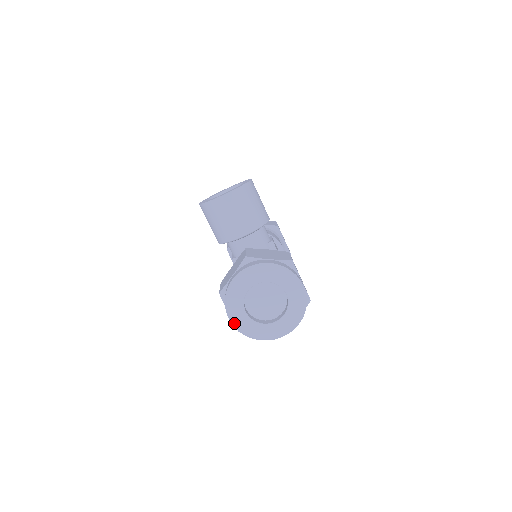
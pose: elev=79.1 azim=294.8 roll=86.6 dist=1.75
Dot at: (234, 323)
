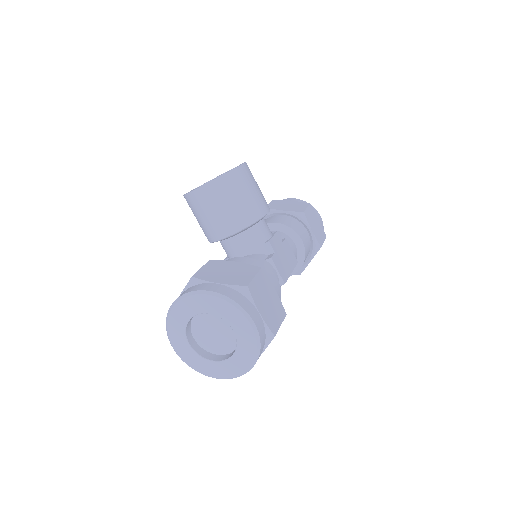
Dot at: (178, 355)
